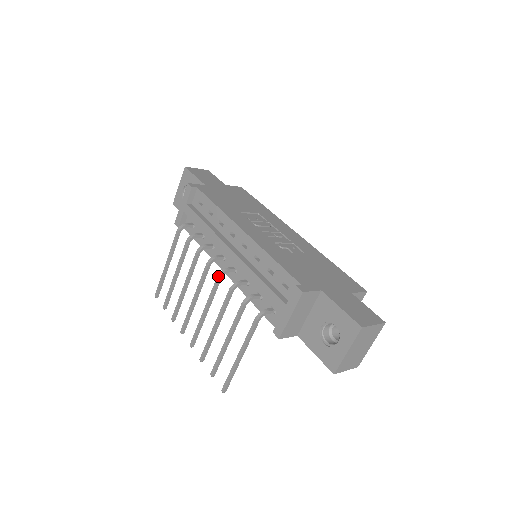
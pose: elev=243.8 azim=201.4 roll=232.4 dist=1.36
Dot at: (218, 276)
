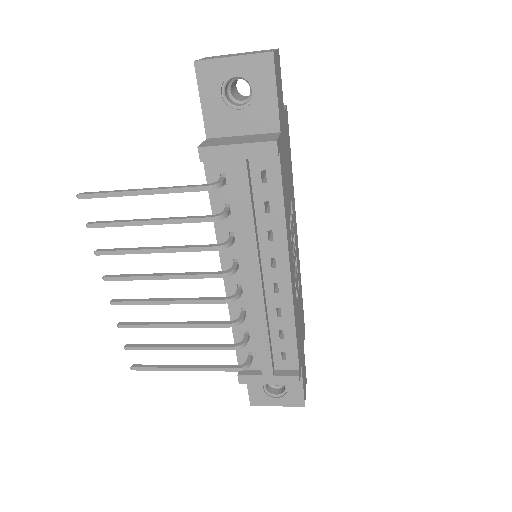
Dot at: (226, 301)
